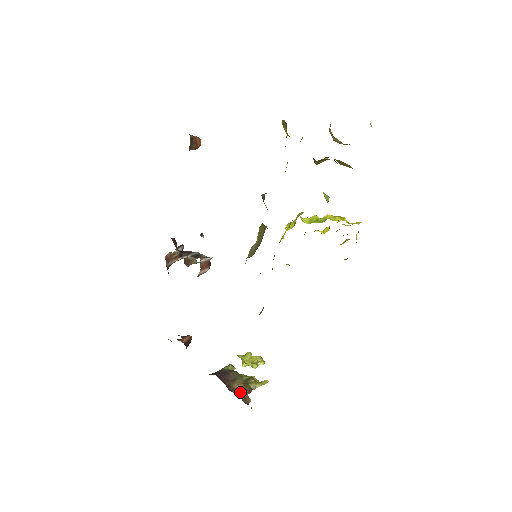
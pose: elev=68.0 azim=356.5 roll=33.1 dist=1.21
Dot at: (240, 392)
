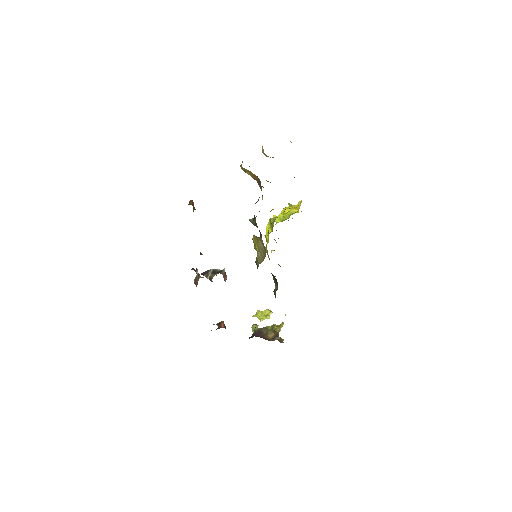
Dot at: (275, 338)
